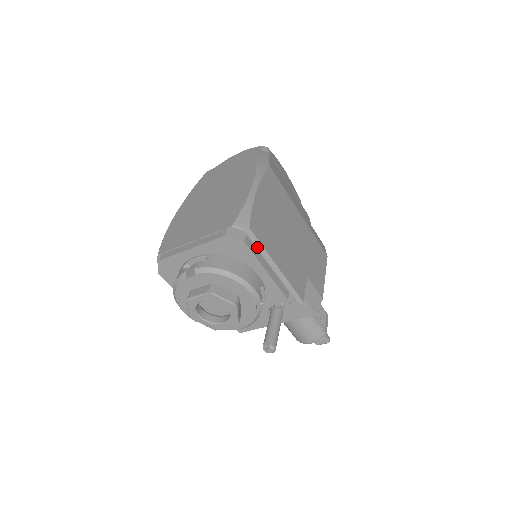
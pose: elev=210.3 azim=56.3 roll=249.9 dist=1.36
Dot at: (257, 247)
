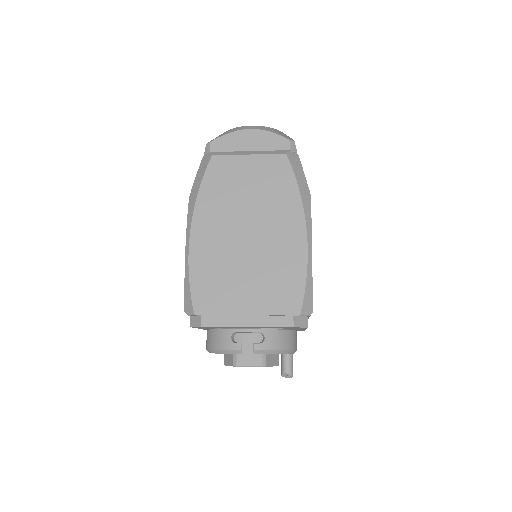
Dot at: occluded
